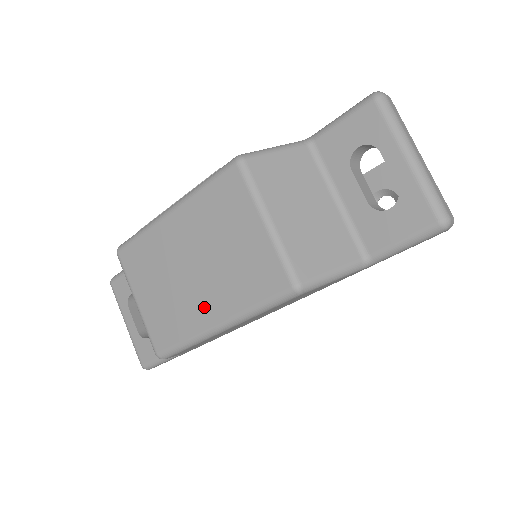
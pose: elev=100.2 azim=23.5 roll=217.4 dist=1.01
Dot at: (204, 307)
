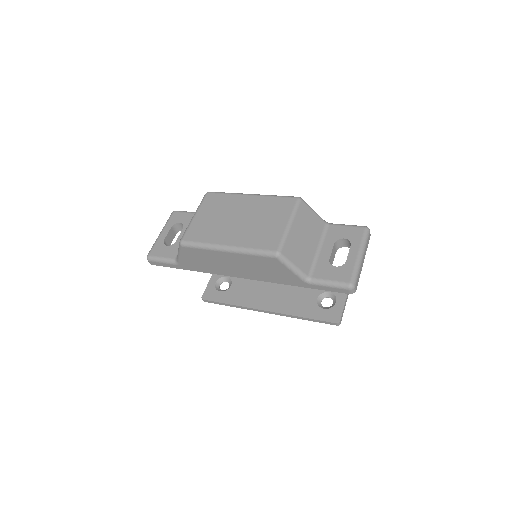
Dot at: (228, 236)
